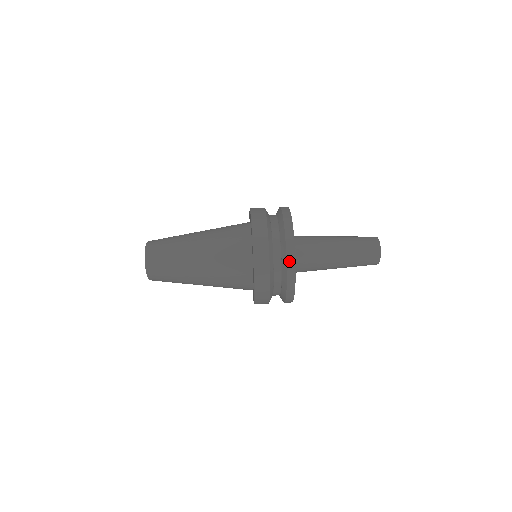
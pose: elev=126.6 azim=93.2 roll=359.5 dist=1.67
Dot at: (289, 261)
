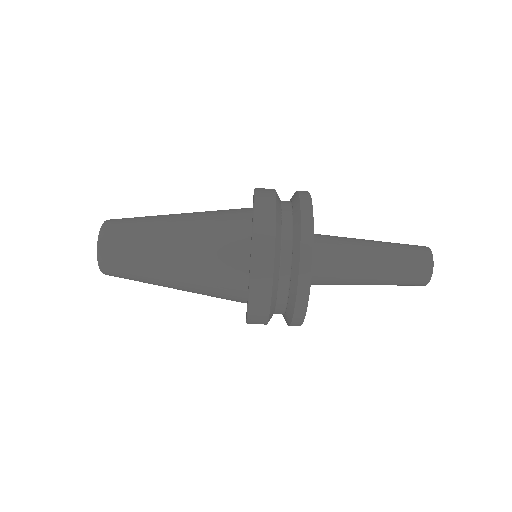
Dot at: (299, 304)
